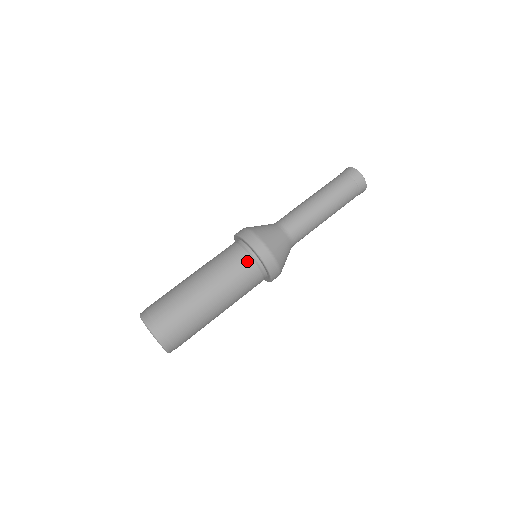
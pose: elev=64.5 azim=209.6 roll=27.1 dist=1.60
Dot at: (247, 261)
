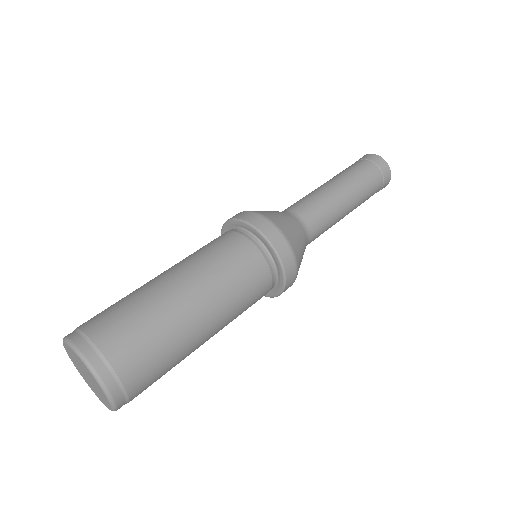
Dot at: (238, 240)
